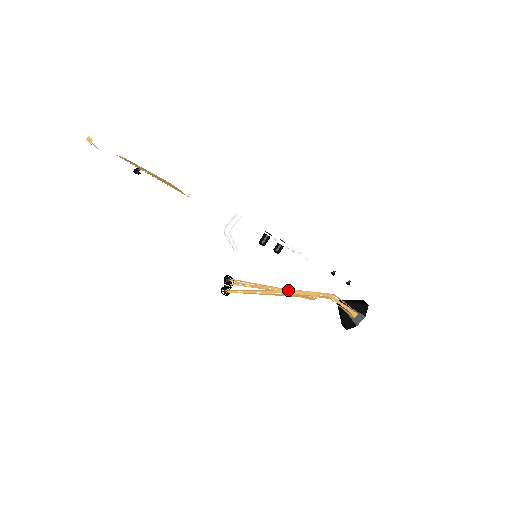
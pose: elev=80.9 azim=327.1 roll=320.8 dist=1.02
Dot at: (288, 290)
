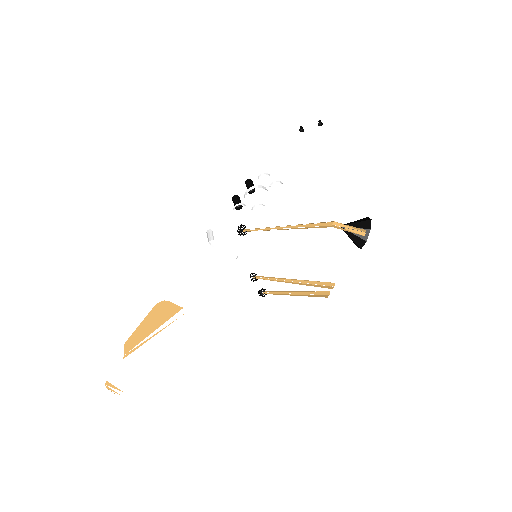
Dot at: (307, 281)
